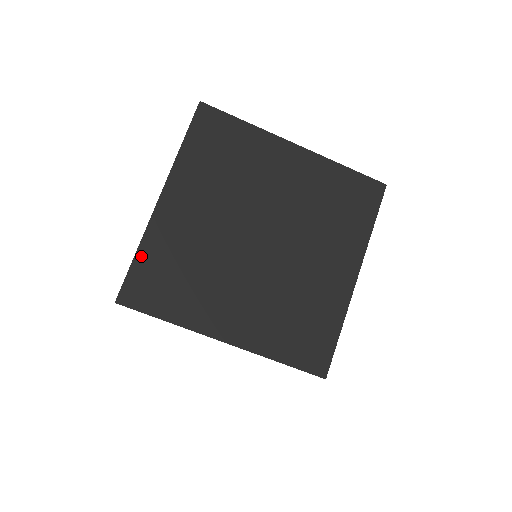
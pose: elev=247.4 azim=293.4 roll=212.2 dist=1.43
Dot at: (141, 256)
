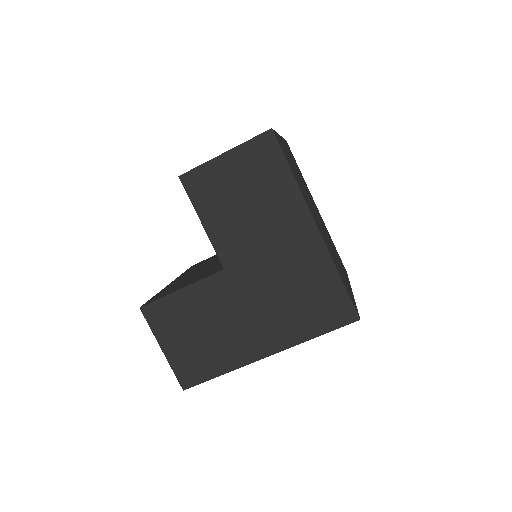
Dot at: (278, 137)
